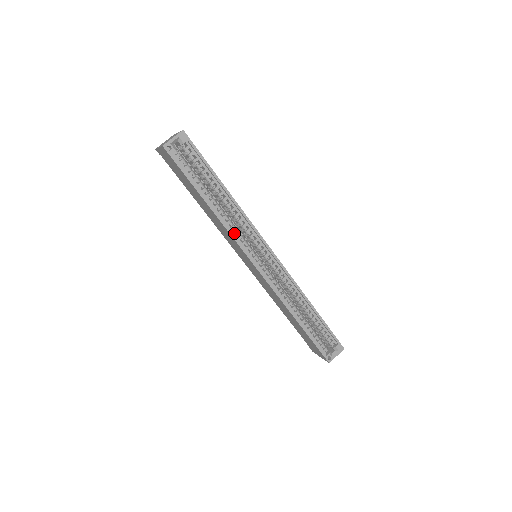
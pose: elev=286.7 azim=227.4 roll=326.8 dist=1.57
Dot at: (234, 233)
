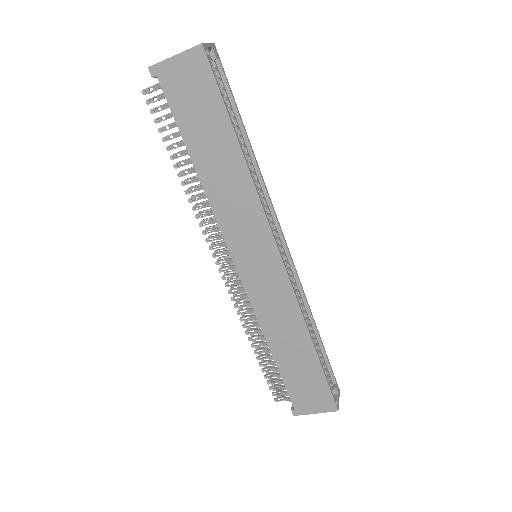
Dot at: (259, 203)
